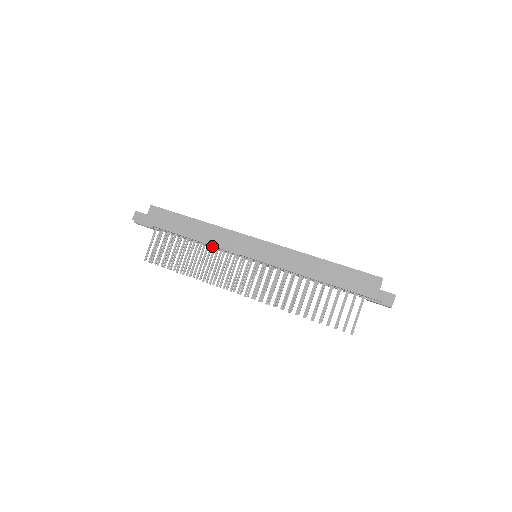
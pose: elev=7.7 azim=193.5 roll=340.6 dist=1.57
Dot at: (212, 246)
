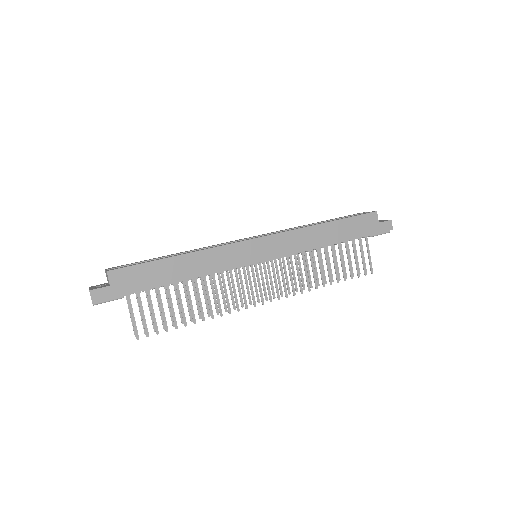
Dot at: occluded
